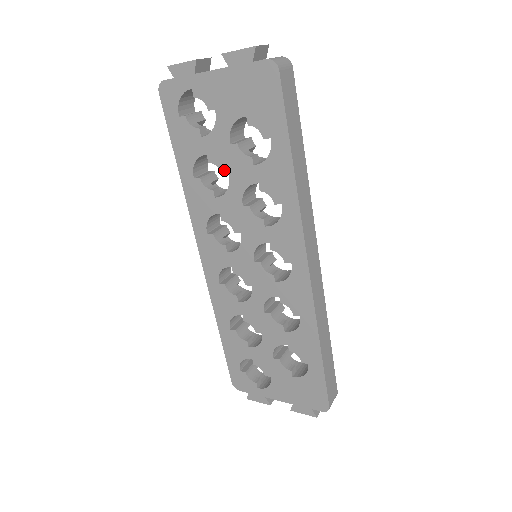
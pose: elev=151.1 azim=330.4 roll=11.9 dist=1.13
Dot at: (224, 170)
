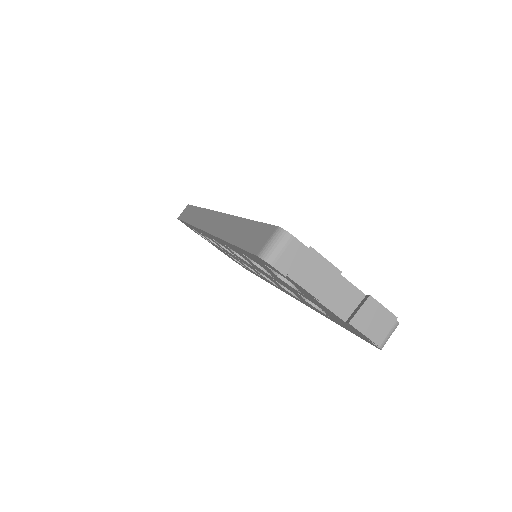
Dot at: (275, 278)
